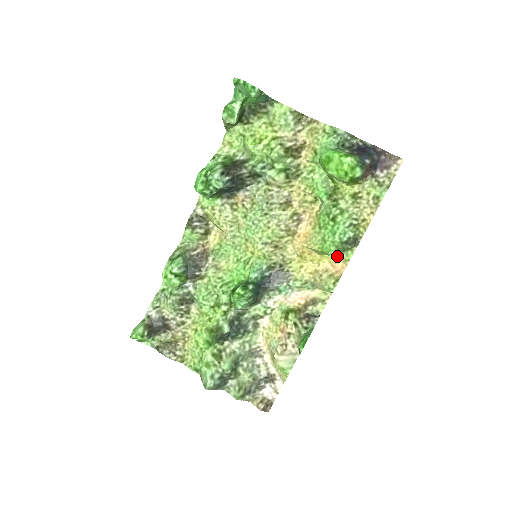
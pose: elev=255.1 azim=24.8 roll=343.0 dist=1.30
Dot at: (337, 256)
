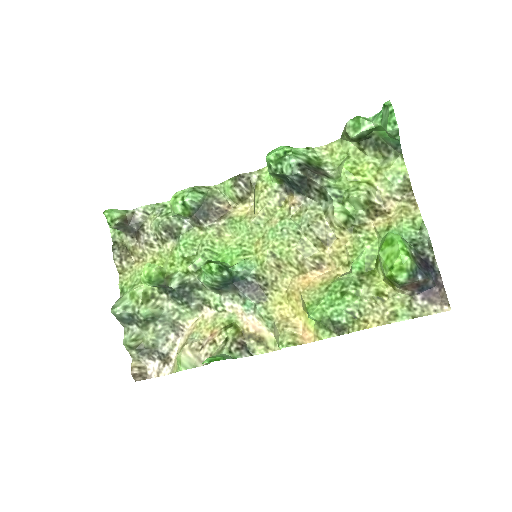
Dot at: (315, 325)
